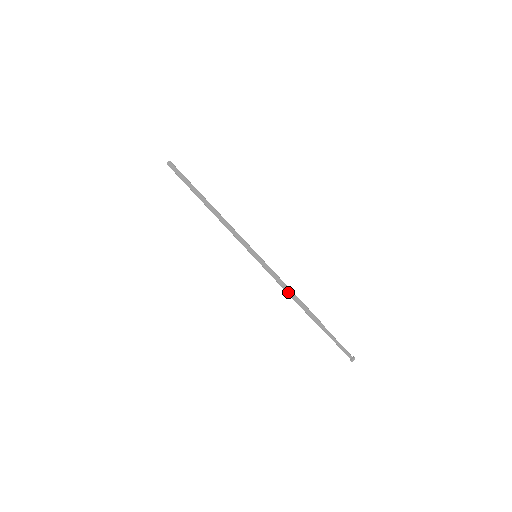
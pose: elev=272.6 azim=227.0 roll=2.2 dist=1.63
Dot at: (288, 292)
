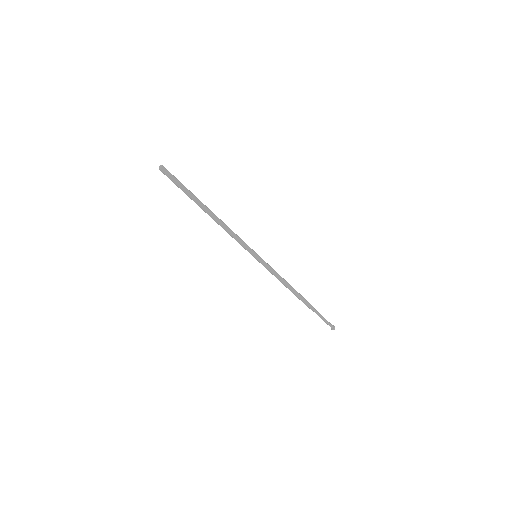
Dot at: (286, 283)
